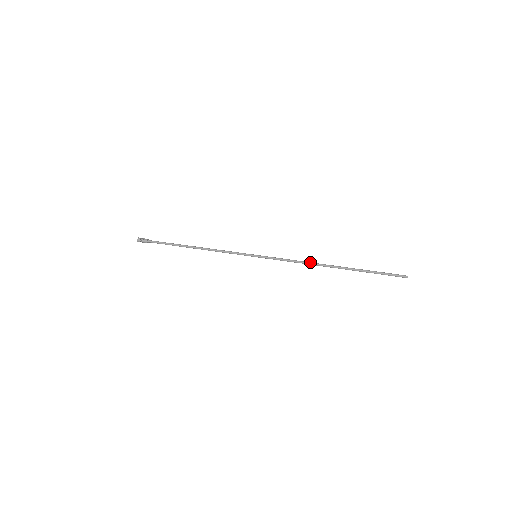
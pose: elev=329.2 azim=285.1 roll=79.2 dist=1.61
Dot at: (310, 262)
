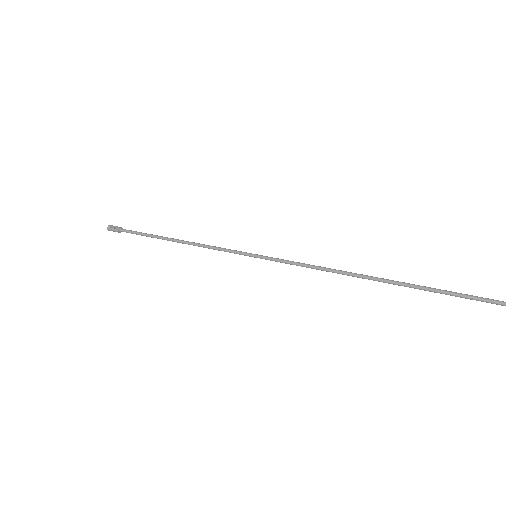
Dot at: (335, 269)
